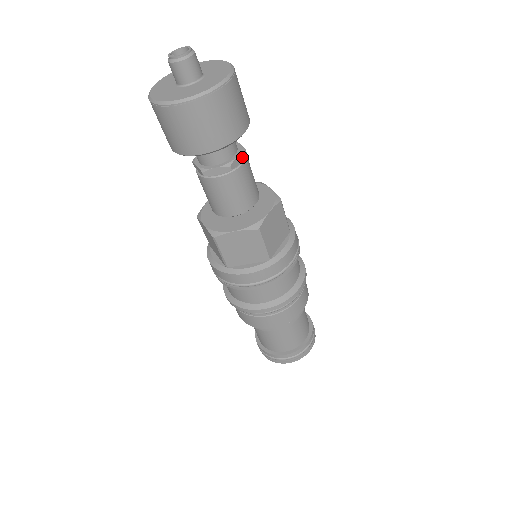
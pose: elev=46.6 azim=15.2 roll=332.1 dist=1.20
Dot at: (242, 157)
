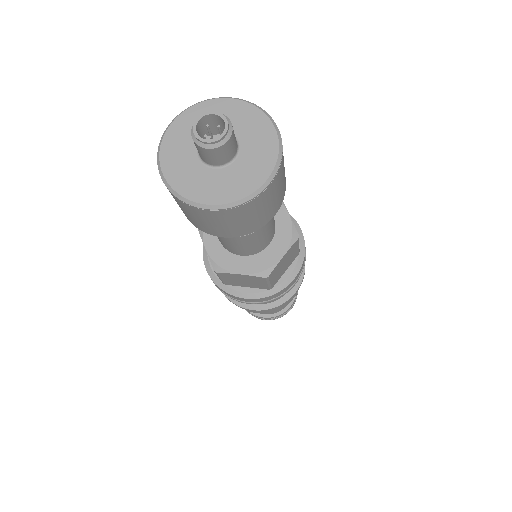
Dot at: occluded
